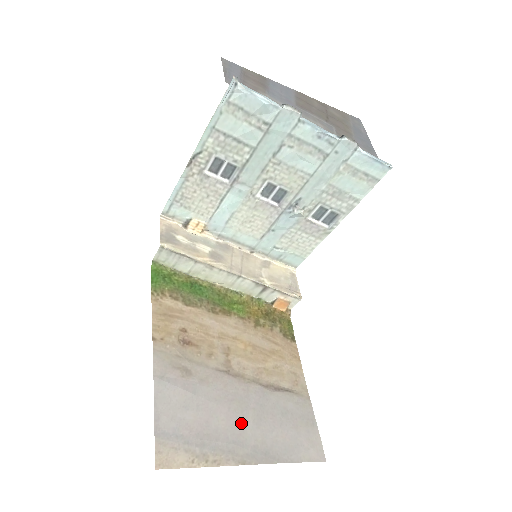
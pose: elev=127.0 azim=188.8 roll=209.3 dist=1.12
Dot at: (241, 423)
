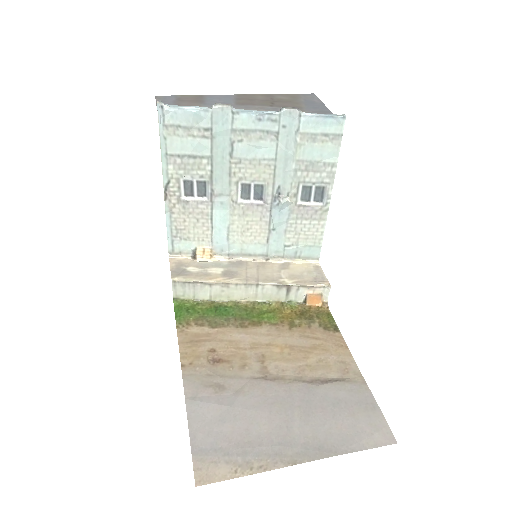
Dot at: (286, 423)
